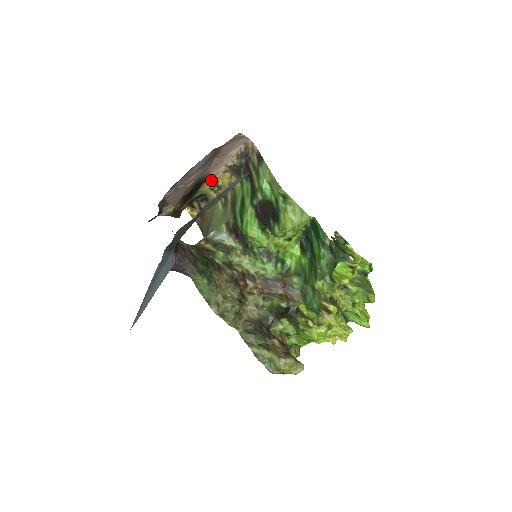
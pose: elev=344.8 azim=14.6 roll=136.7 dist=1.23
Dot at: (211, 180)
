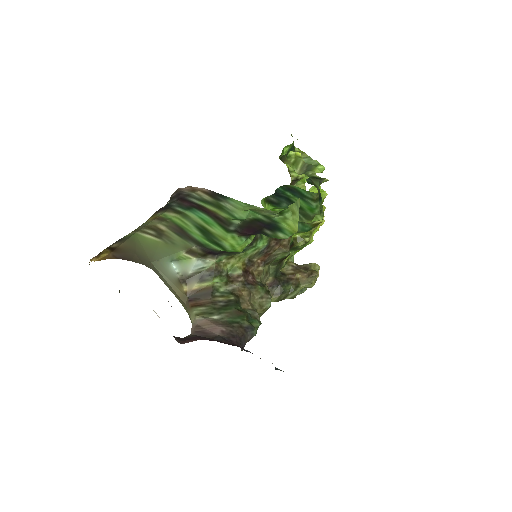
Dot at: occluded
